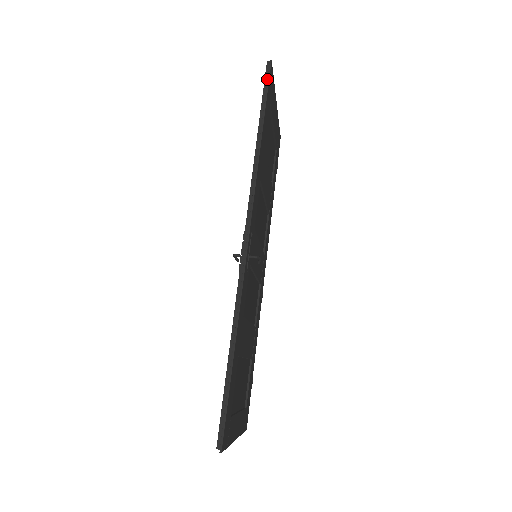
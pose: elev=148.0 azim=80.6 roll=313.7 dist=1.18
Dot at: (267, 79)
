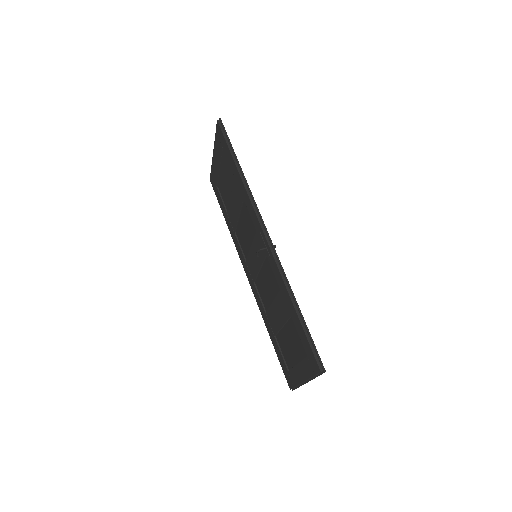
Dot at: (224, 131)
